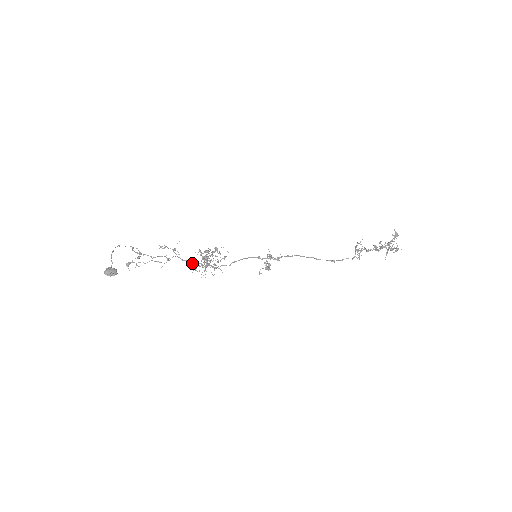
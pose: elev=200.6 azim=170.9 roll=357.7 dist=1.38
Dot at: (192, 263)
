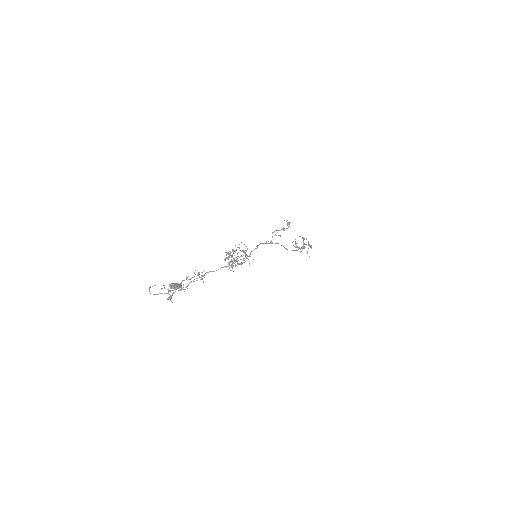
Dot at: (226, 266)
